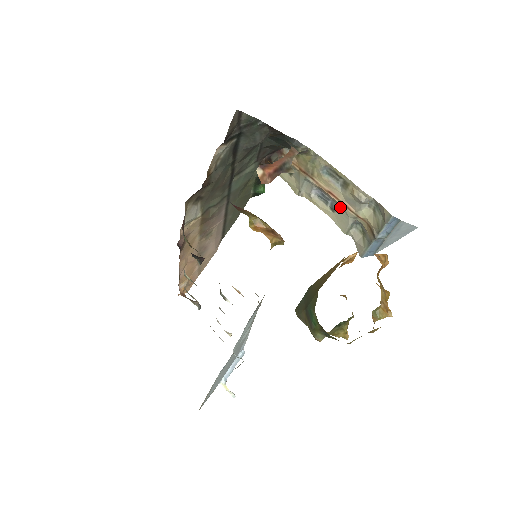
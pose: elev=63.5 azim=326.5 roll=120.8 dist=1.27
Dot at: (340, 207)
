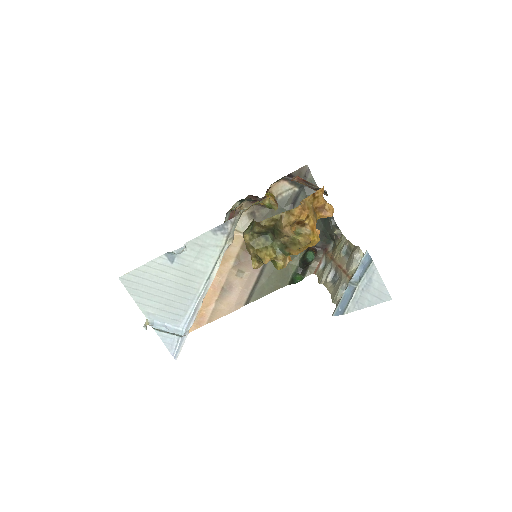
Dot at: (340, 277)
